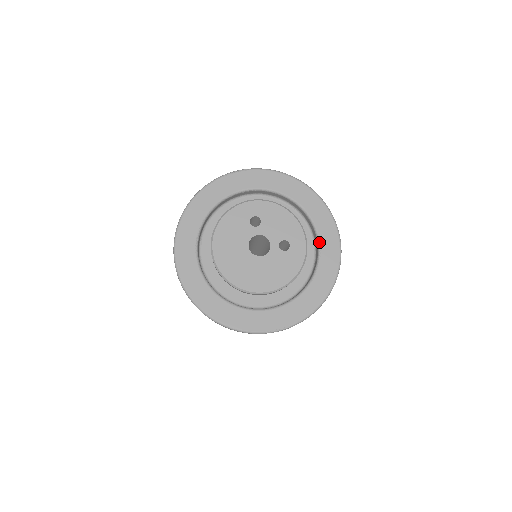
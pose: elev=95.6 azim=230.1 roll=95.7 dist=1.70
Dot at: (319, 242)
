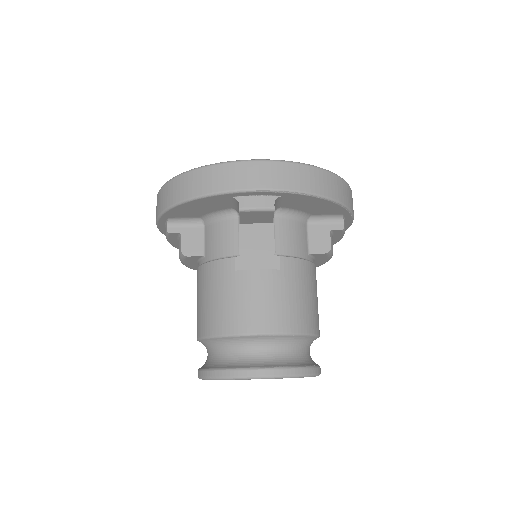
Dot at: occluded
